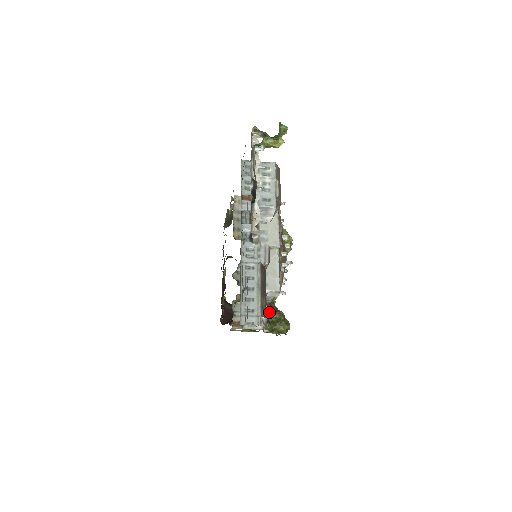
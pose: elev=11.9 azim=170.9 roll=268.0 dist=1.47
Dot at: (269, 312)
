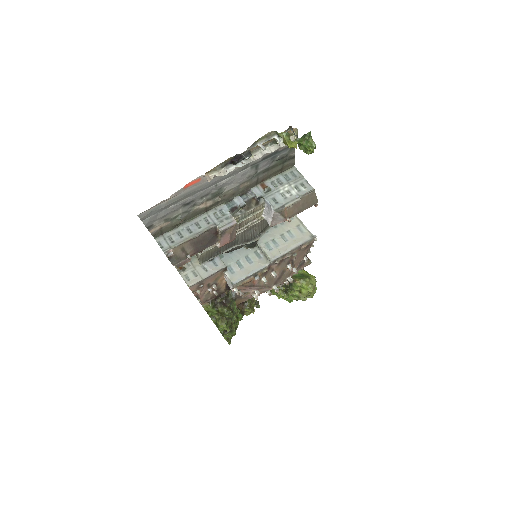
Dot at: (224, 302)
